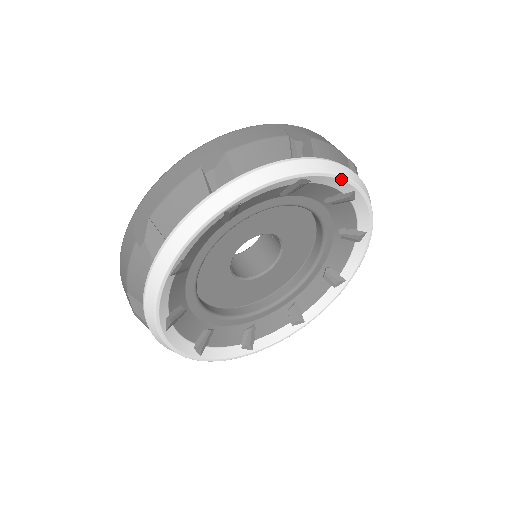
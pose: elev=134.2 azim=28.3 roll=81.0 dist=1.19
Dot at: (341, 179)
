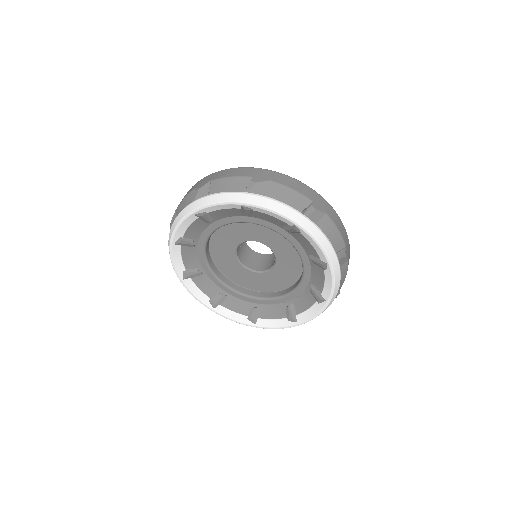
Dot at: (275, 213)
